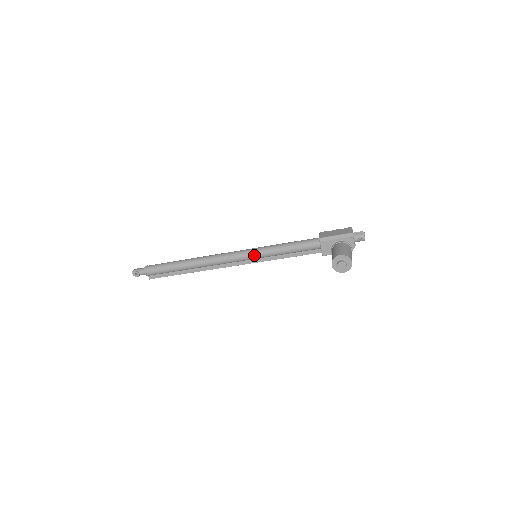
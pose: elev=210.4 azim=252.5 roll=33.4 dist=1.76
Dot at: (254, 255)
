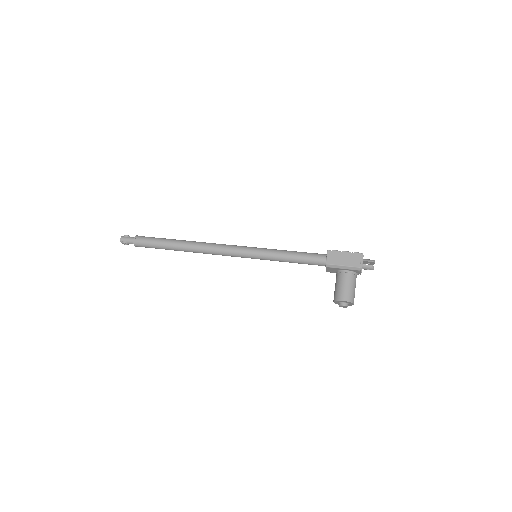
Dot at: (254, 258)
